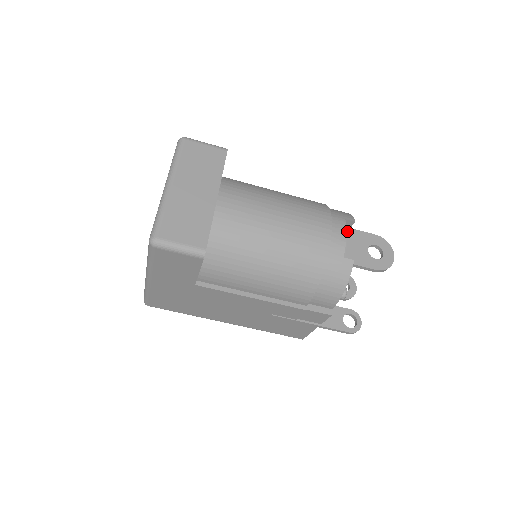
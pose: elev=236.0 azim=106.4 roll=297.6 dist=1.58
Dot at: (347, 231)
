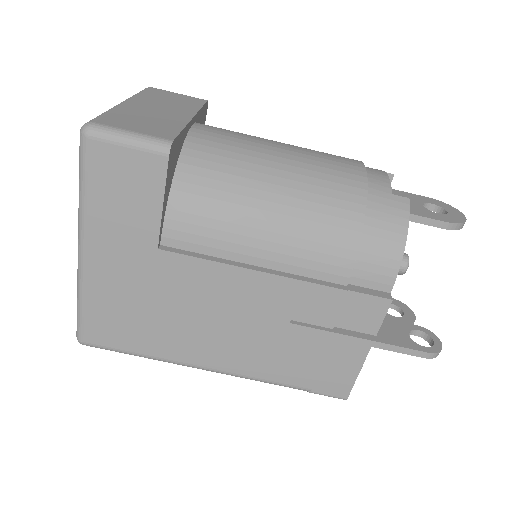
Dot at: occluded
